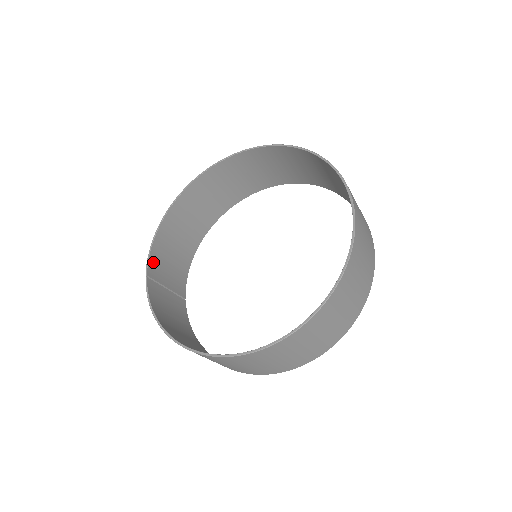
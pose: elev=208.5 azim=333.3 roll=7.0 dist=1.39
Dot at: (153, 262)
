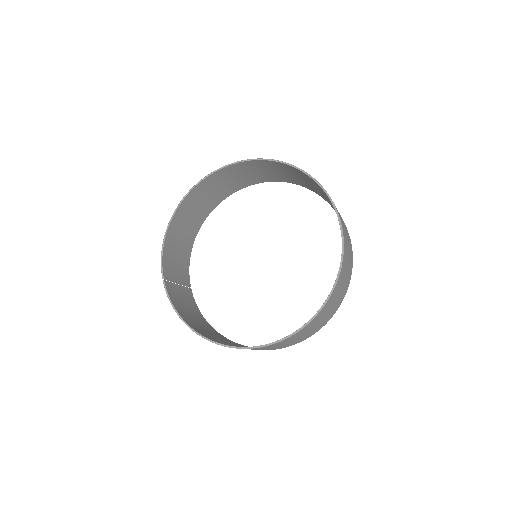
Dot at: (165, 264)
